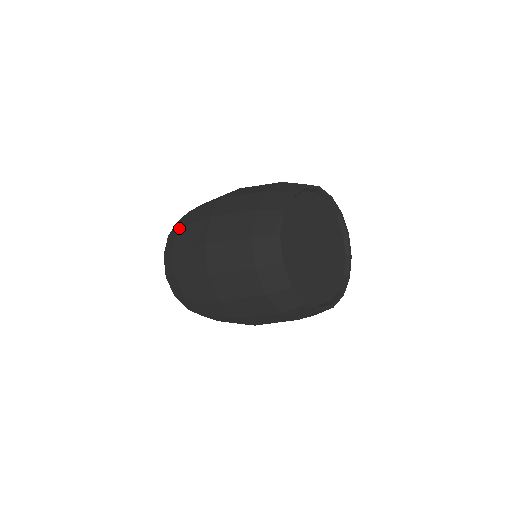
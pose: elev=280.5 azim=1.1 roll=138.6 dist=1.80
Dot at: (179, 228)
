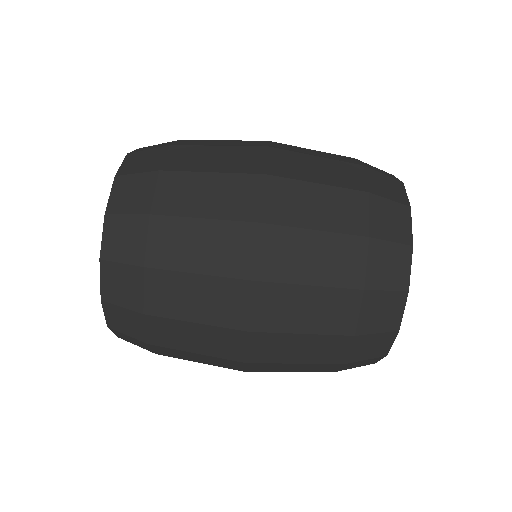
Dot at: (176, 145)
